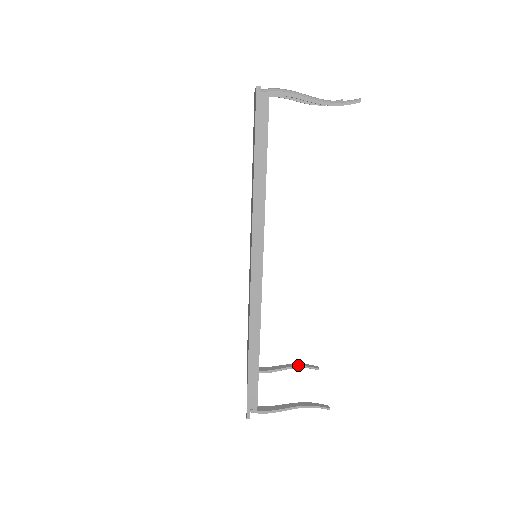
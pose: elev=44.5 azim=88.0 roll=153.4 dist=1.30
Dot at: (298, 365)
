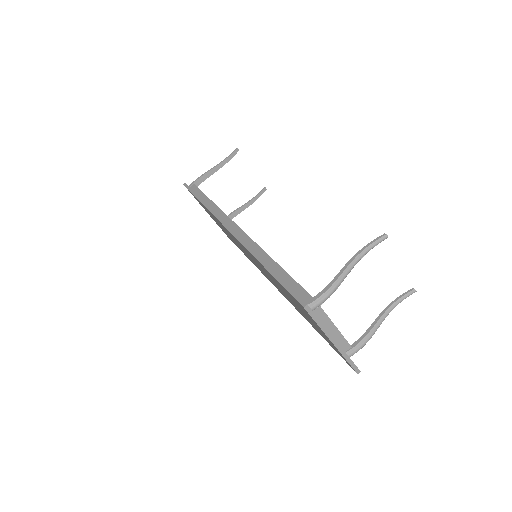
Dot at: (389, 305)
